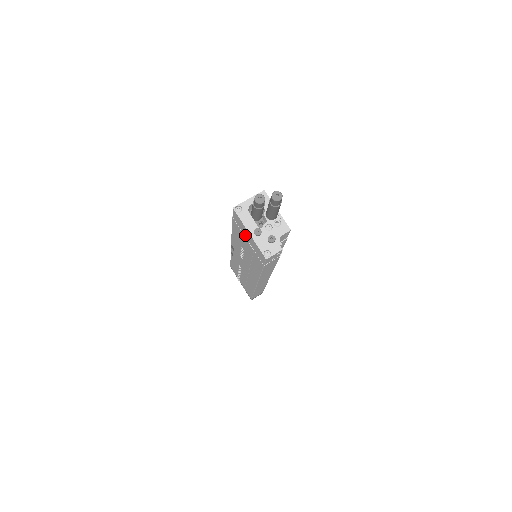
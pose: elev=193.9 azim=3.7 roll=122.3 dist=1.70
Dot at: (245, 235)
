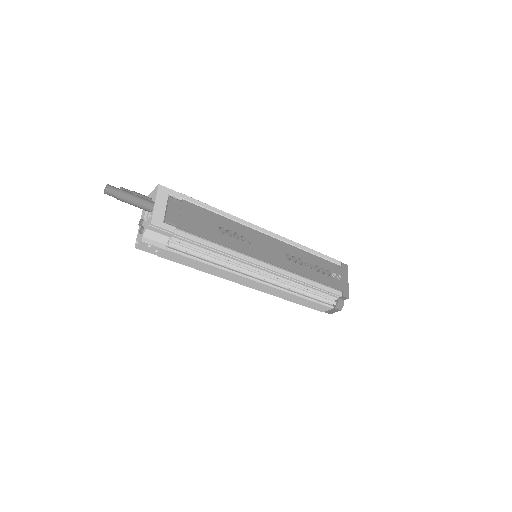
Dot at: occluded
